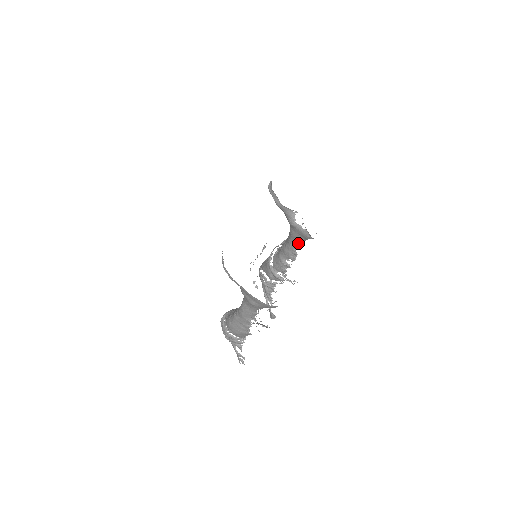
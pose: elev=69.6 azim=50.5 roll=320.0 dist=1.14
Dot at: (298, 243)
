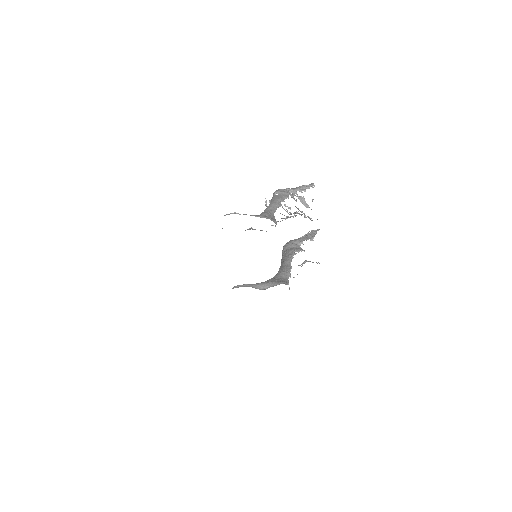
Dot at: occluded
